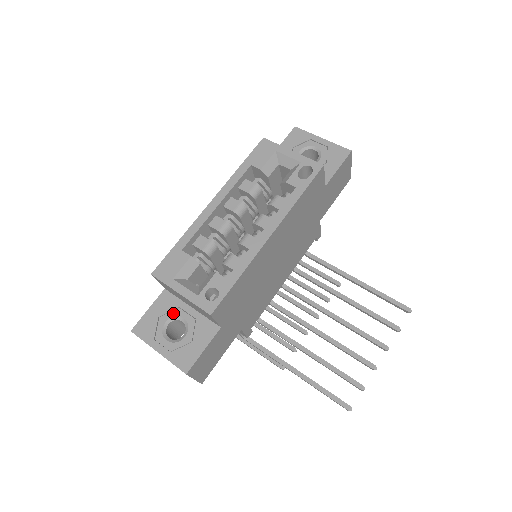
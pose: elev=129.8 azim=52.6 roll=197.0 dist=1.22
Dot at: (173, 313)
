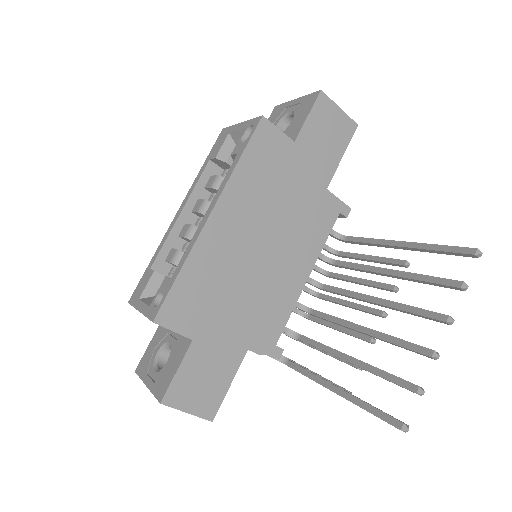
Dot at: (163, 341)
